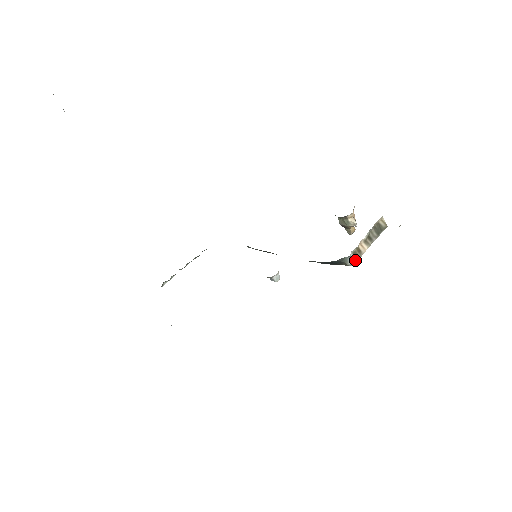
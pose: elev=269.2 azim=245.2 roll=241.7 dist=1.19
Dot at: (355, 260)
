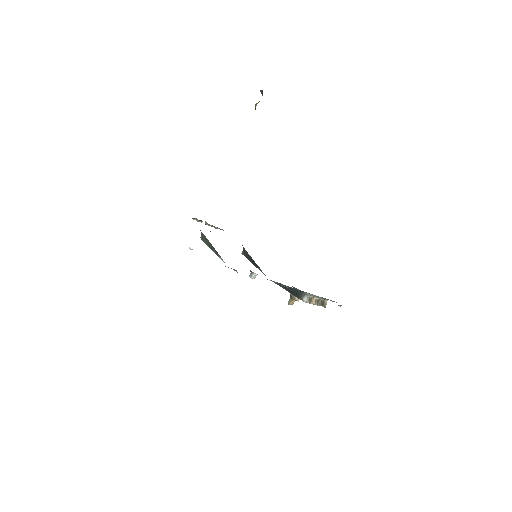
Dot at: (308, 301)
